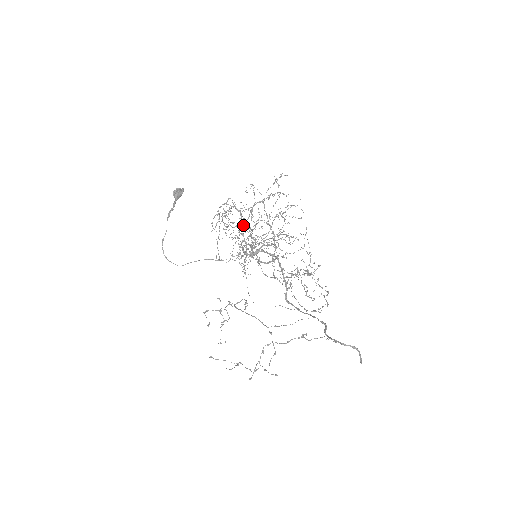
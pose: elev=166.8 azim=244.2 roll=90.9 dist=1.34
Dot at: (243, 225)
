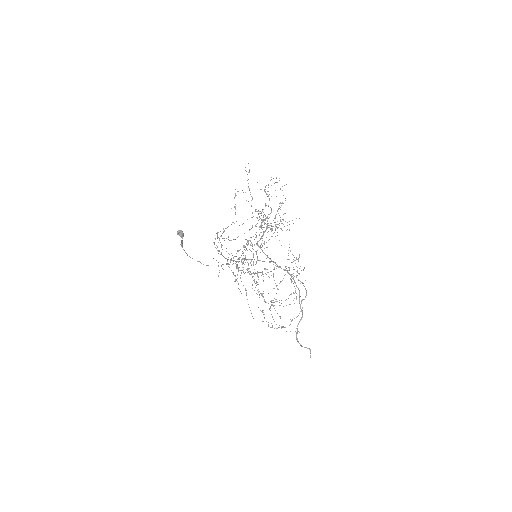
Dot at: occluded
